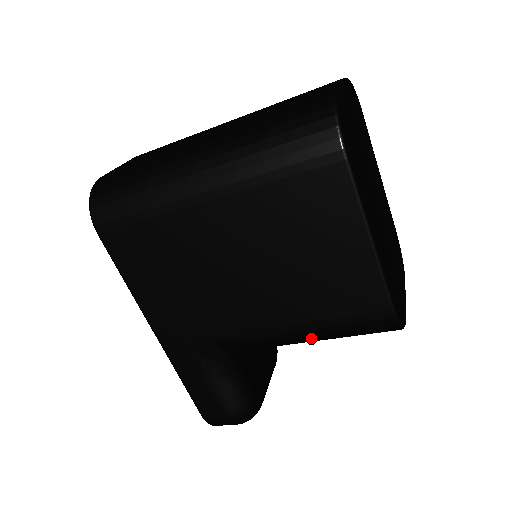
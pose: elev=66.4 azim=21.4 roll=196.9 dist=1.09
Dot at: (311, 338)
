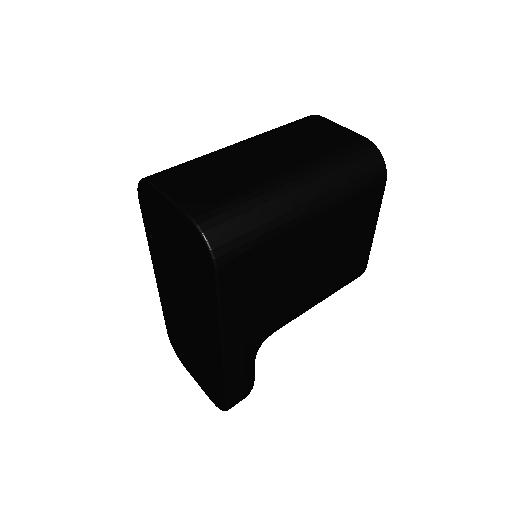
Dot at: occluded
